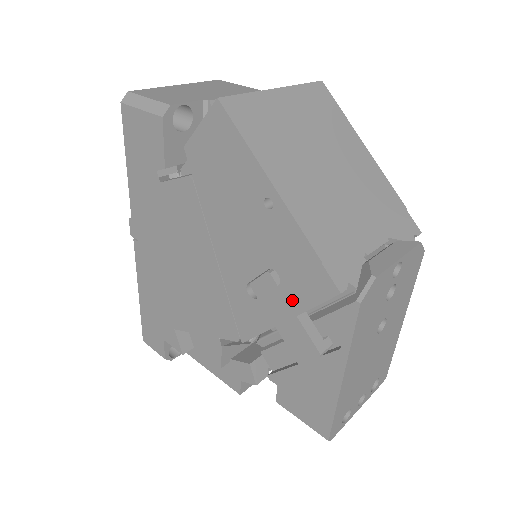
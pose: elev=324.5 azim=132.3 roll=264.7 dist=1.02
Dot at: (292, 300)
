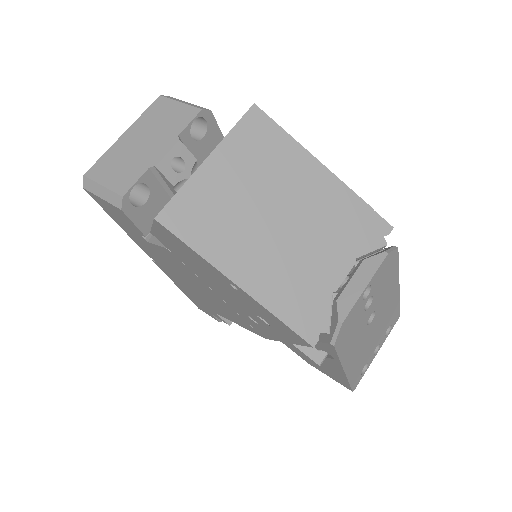
Dot at: (283, 336)
